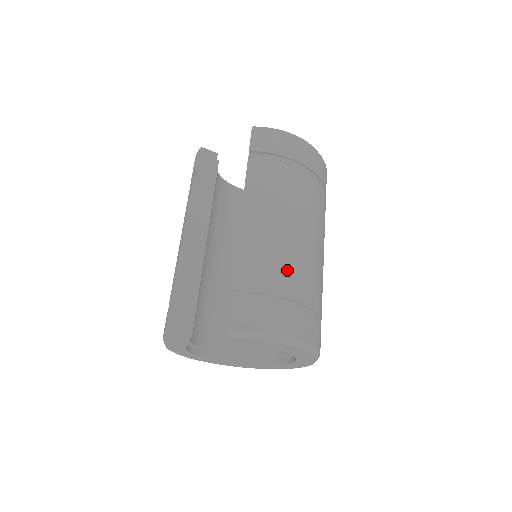
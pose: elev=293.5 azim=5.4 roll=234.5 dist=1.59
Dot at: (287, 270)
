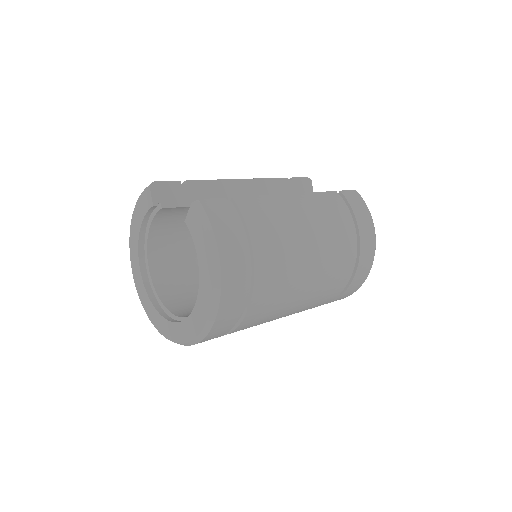
Dot at: (275, 243)
